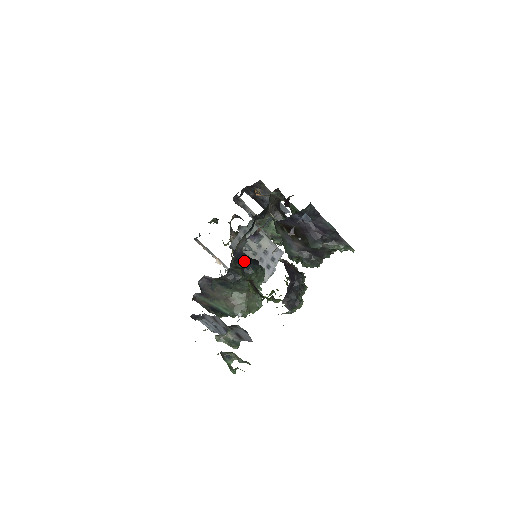
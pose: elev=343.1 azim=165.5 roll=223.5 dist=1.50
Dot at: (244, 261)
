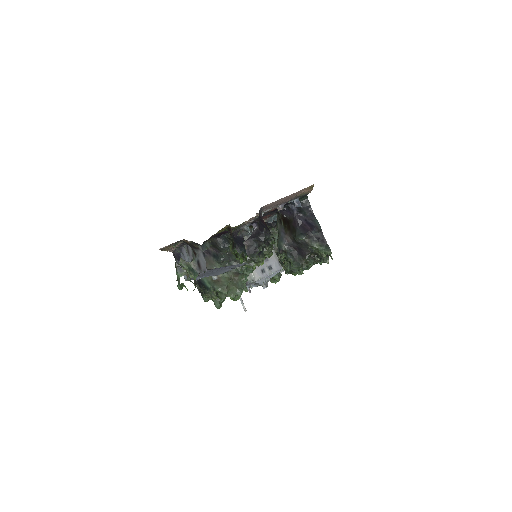
Dot at: (241, 243)
